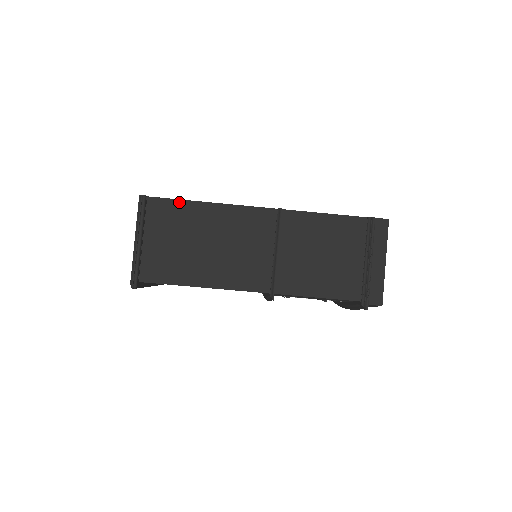
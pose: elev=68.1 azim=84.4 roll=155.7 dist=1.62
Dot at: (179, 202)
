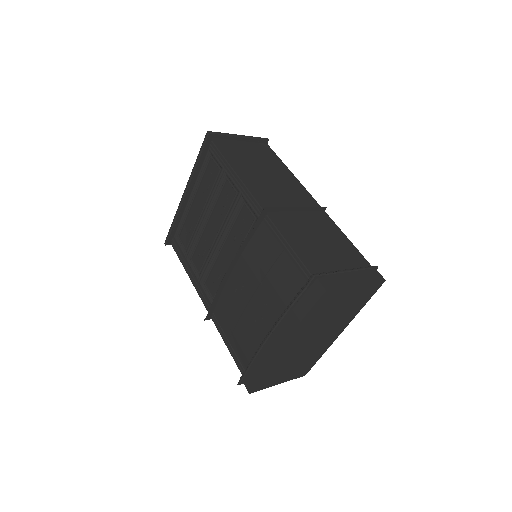
Dot at: (278, 158)
